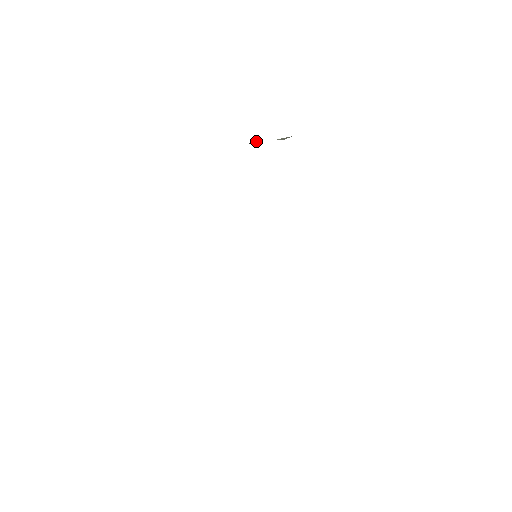
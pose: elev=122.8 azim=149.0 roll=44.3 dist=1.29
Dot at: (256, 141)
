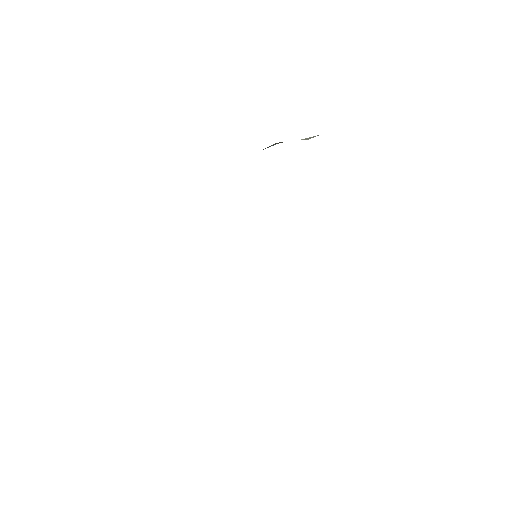
Dot at: occluded
